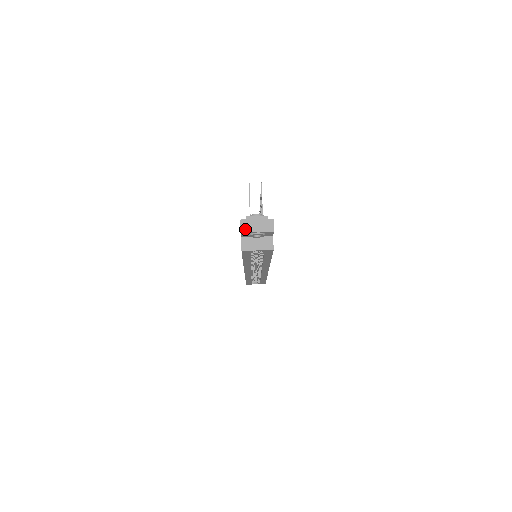
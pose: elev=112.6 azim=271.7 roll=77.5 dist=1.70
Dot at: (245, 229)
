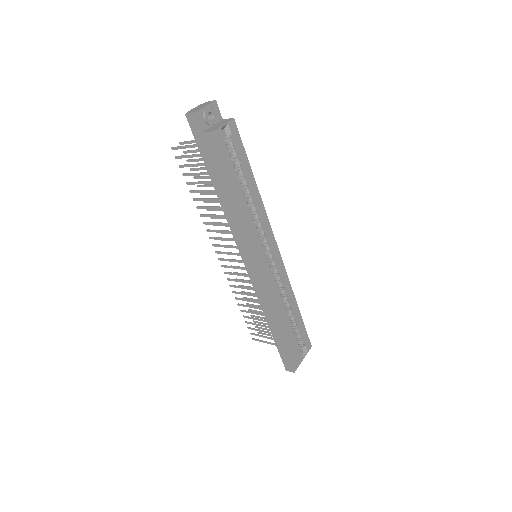
Dot at: (195, 111)
